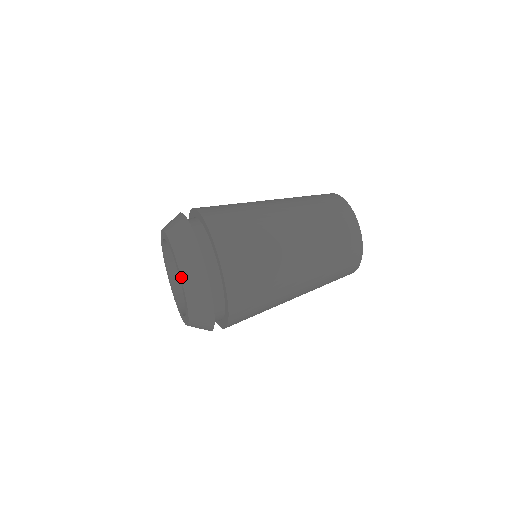
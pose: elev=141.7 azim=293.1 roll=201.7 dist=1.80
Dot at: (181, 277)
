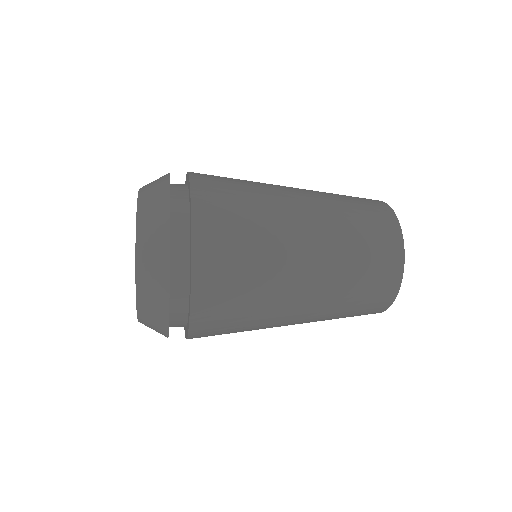
Dot at: (136, 221)
